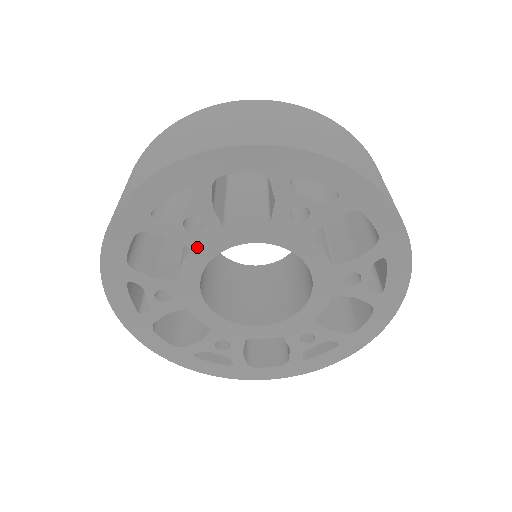
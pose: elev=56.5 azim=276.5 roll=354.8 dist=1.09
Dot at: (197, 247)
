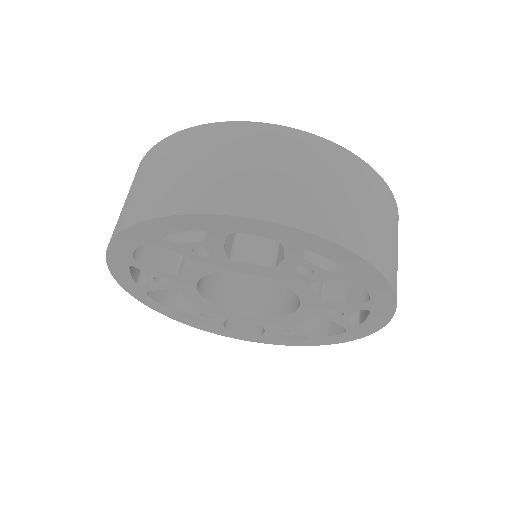
Dot at: (181, 289)
